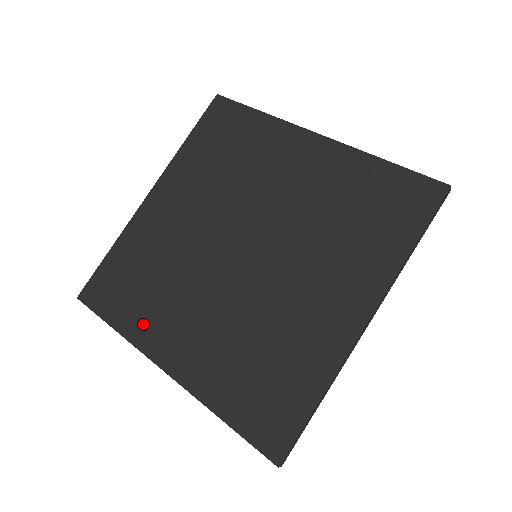
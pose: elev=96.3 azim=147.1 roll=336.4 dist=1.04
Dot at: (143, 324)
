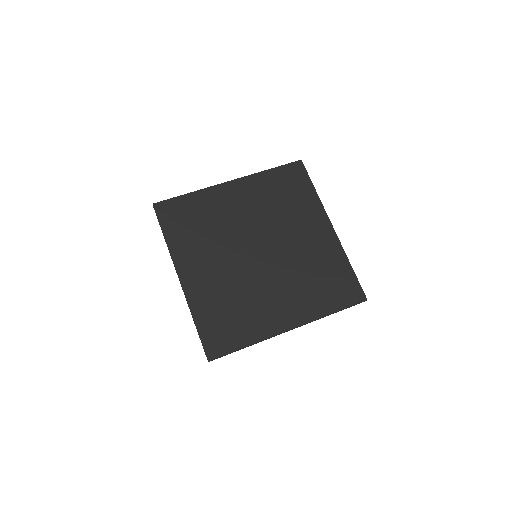
Dot at: (259, 327)
